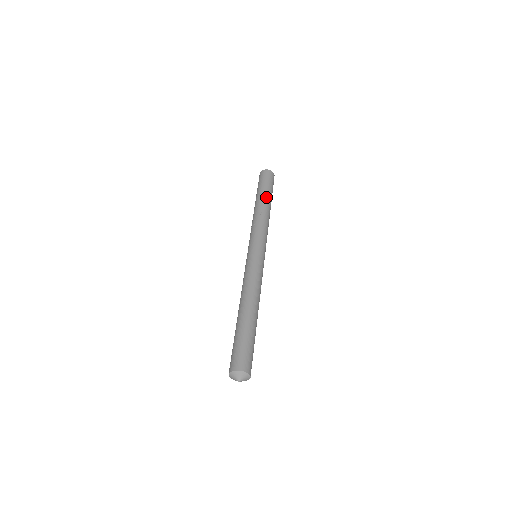
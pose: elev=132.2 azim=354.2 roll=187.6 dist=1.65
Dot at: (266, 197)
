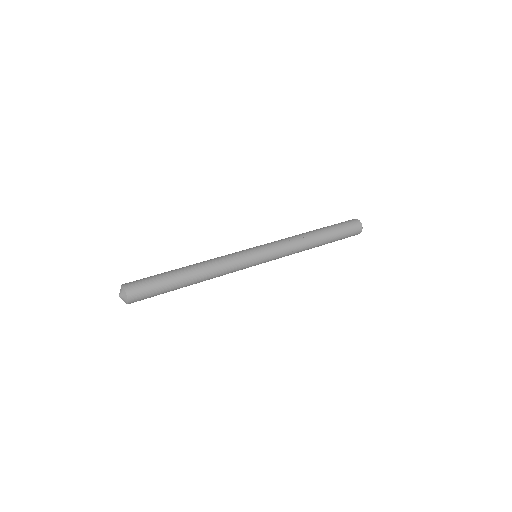
Dot at: (327, 237)
